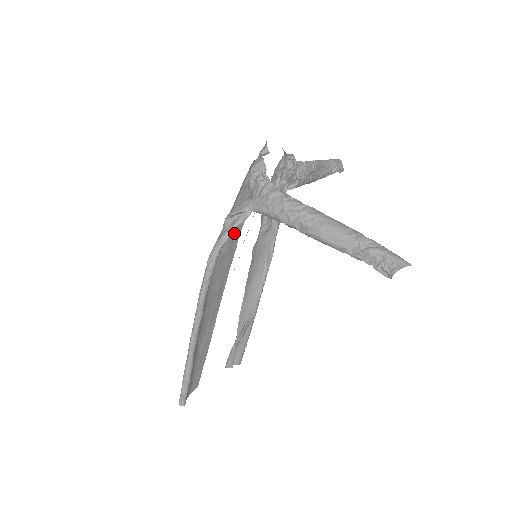
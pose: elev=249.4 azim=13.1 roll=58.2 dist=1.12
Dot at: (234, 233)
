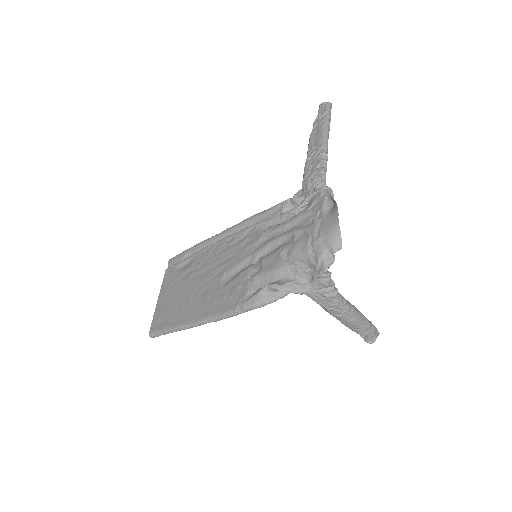
Dot at: (263, 269)
